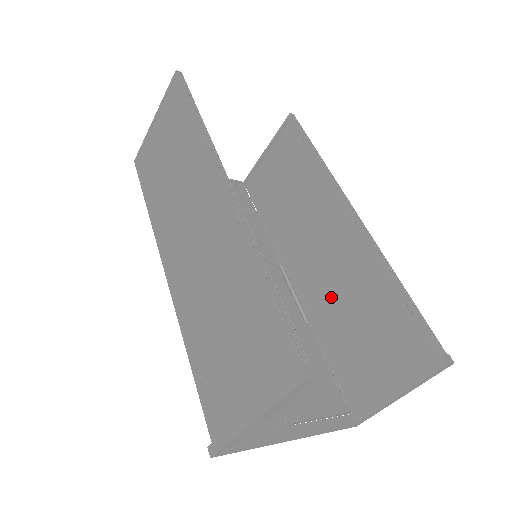
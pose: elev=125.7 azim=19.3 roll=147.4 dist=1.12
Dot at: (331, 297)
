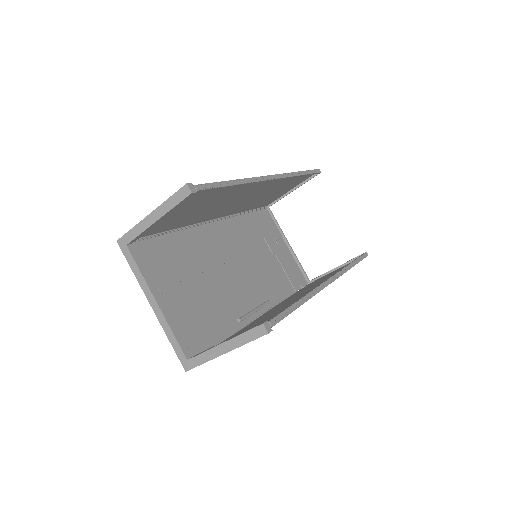
Dot at: occluded
